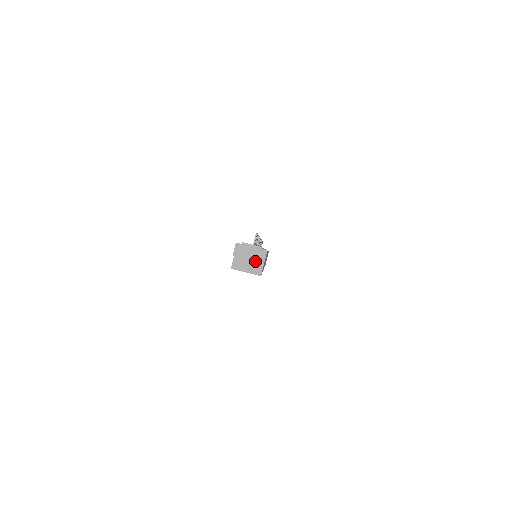
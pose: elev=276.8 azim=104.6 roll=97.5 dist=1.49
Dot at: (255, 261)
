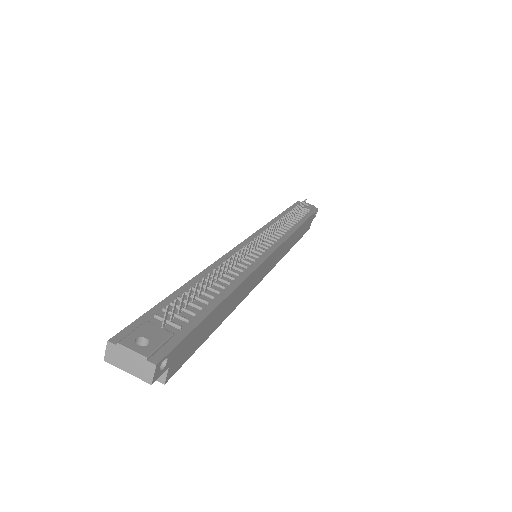
Dot at: (138, 377)
